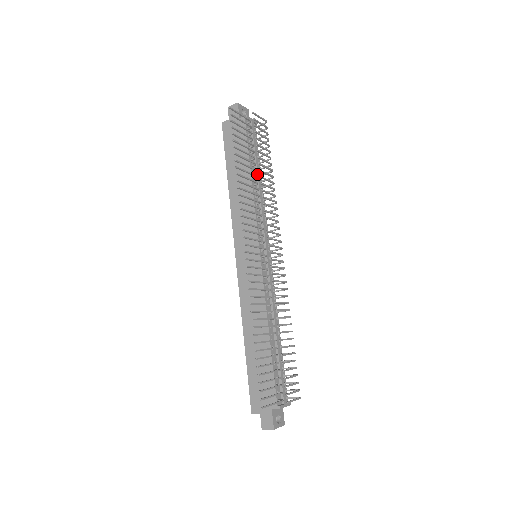
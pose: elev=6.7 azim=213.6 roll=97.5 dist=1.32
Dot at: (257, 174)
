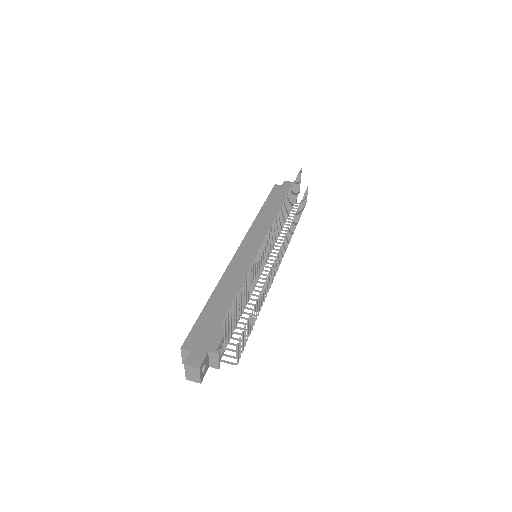
Dot at: occluded
